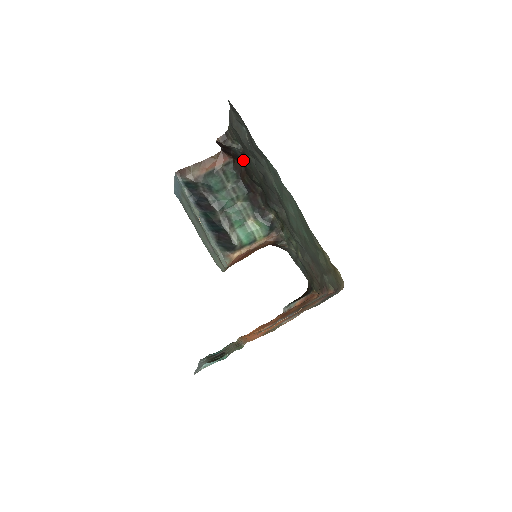
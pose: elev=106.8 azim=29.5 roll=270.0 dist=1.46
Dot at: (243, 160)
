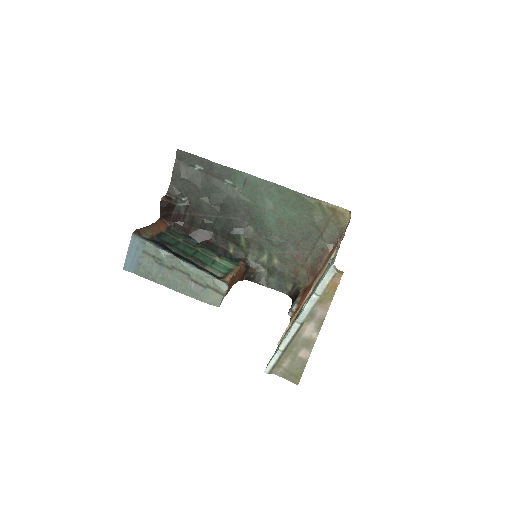
Dot at: (185, 217)
